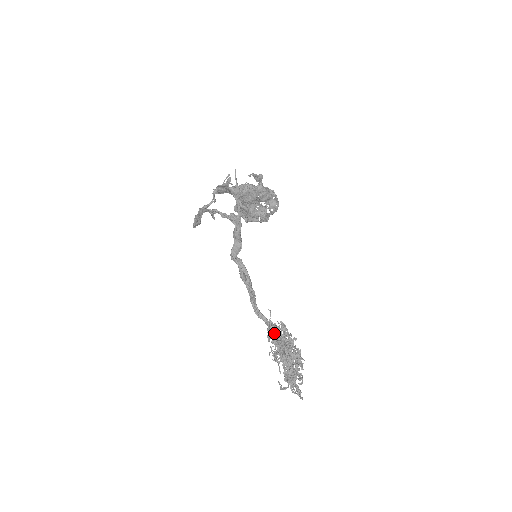
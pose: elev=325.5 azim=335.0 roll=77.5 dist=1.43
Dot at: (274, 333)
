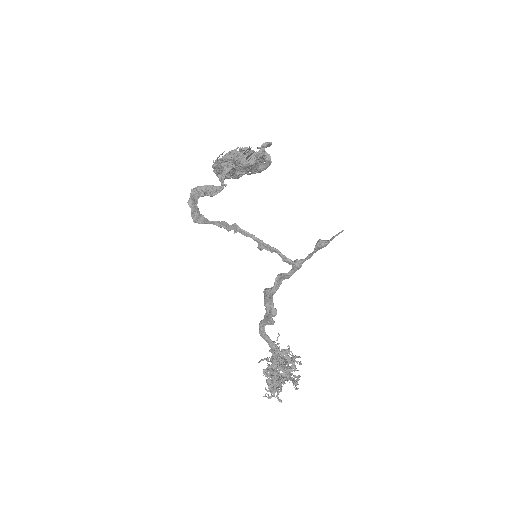
Dot at: (293, 370)
